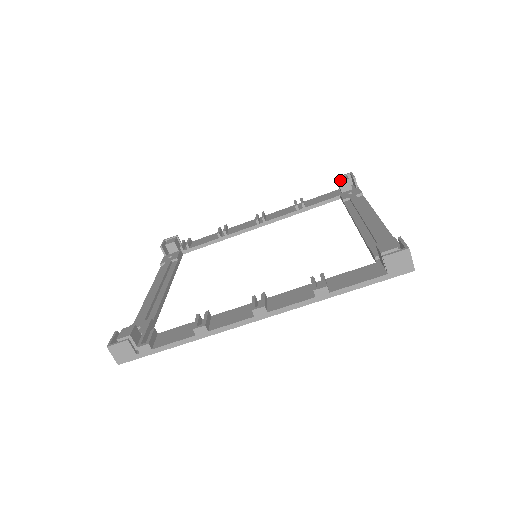
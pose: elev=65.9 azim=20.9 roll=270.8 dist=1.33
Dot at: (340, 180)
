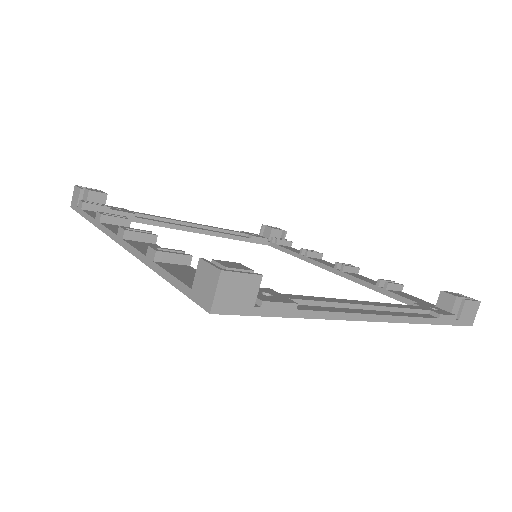
Dot at: occluded
